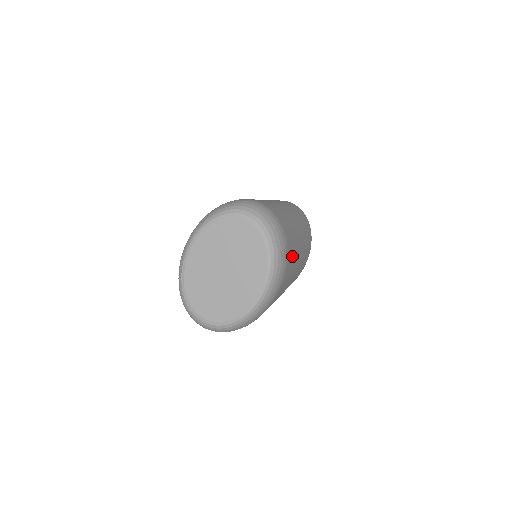
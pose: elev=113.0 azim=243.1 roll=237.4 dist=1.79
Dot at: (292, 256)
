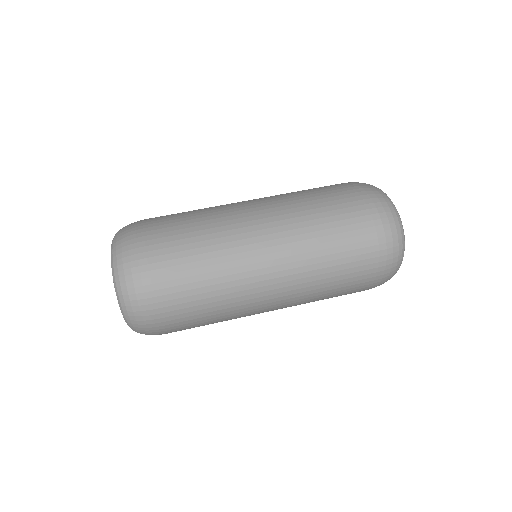
Dot at: (200, 325)
